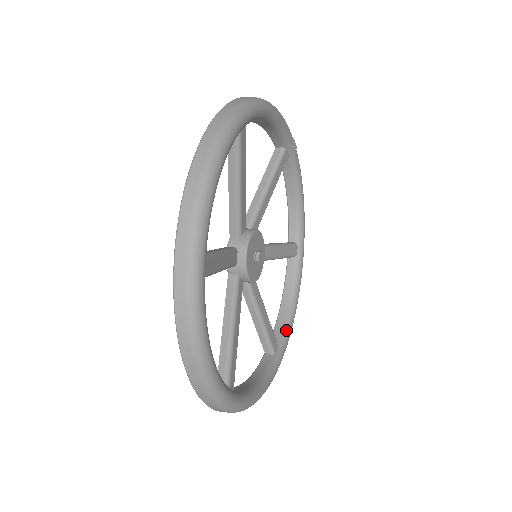
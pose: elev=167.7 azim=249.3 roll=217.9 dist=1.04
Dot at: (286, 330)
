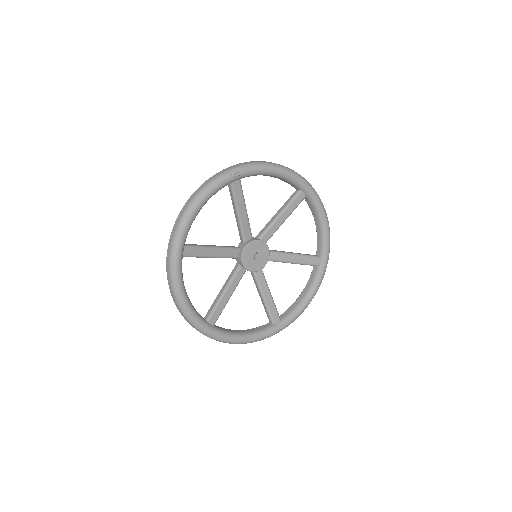
Dot at: (323, 244)
